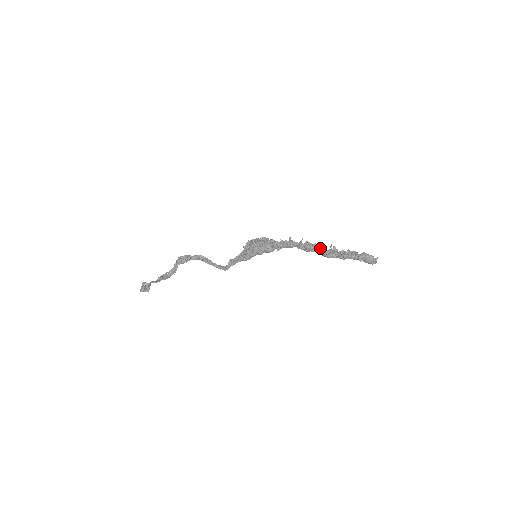
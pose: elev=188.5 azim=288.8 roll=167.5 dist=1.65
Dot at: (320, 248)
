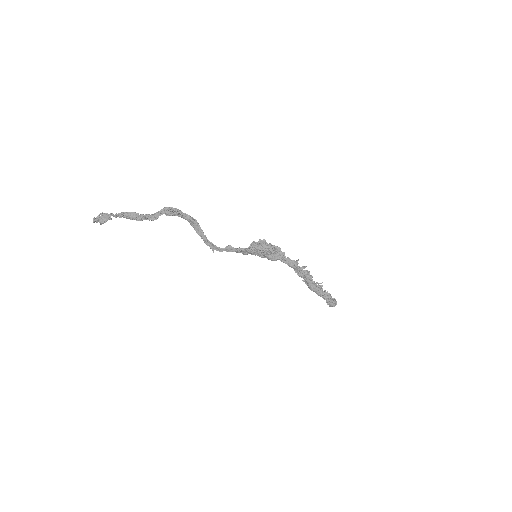
Dot at: (313, 281)
